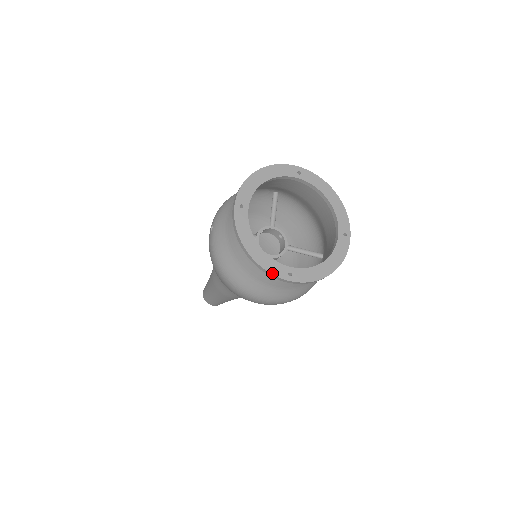
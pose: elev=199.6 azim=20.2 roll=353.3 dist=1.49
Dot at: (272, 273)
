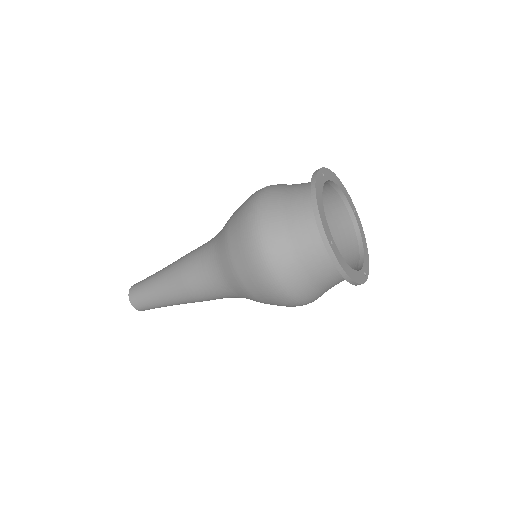
Dot at: (323, 225)
